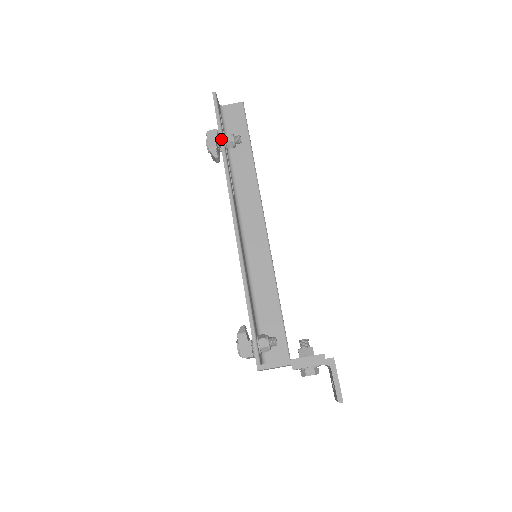
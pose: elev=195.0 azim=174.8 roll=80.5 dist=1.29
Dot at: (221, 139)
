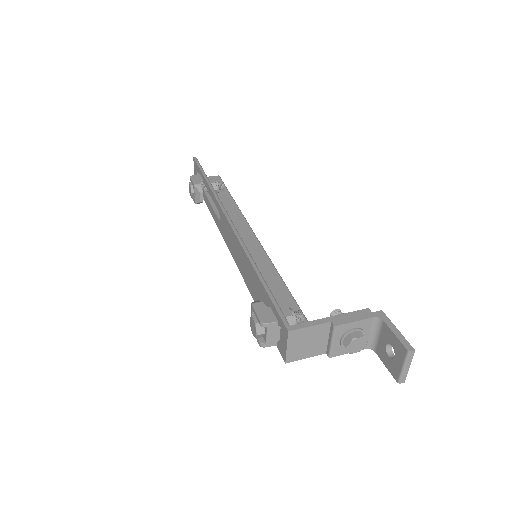
Dot at: (206, 177)
